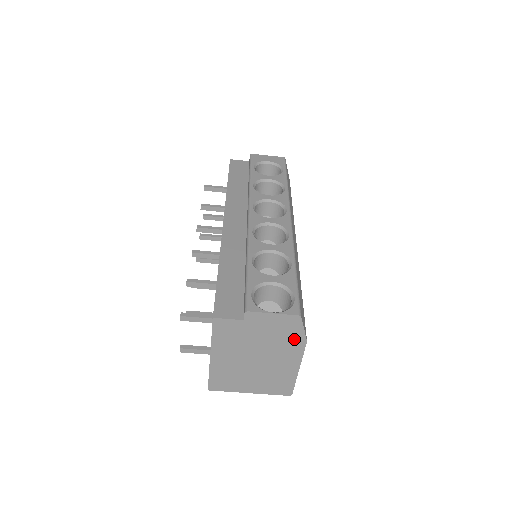
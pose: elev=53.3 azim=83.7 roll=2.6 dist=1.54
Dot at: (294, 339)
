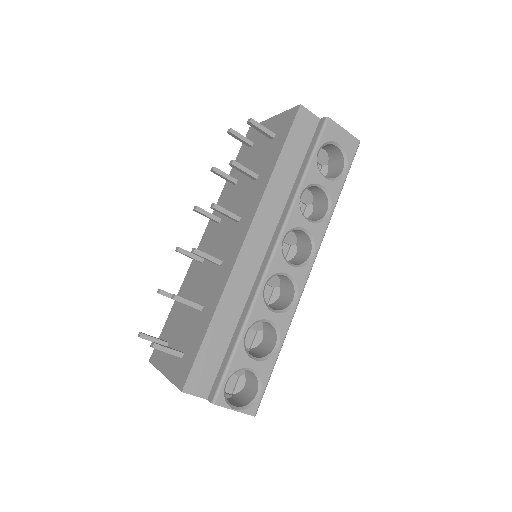
Dot at: occluded
